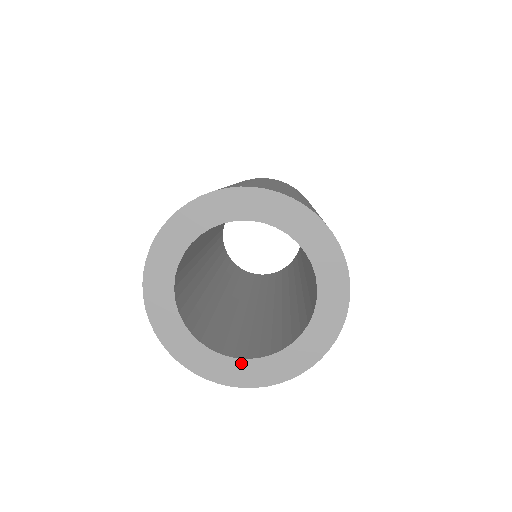
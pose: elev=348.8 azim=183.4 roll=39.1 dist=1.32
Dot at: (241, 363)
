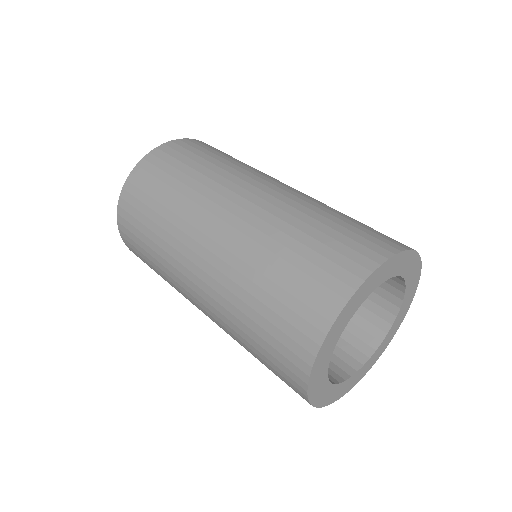
Dot at: (380, 346)
